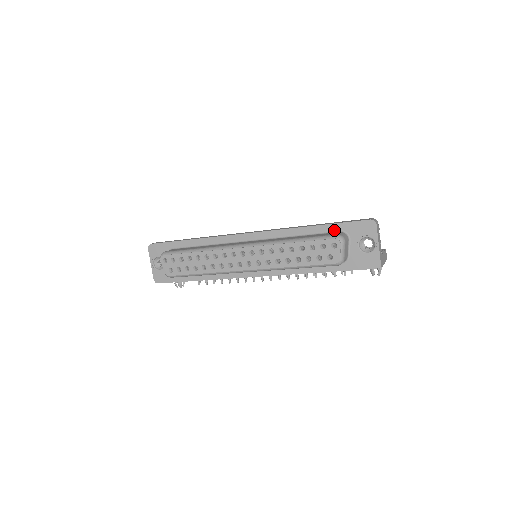
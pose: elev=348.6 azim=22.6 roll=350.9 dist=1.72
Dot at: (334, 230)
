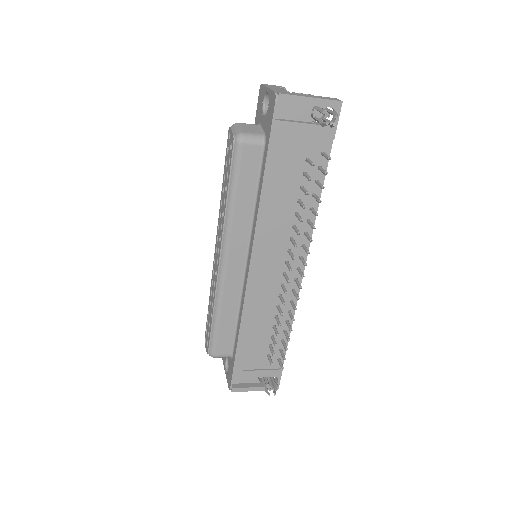
Dot at: occluded
